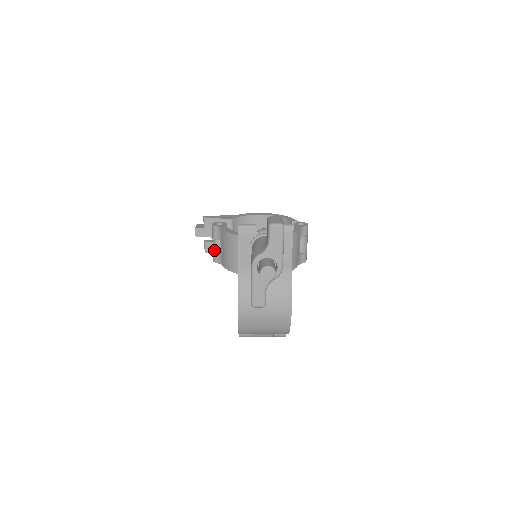
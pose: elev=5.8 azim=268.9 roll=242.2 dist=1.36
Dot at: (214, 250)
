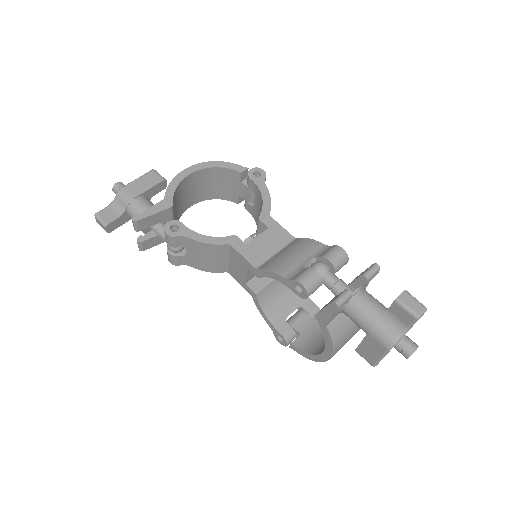
Dot at: (175, 257)
